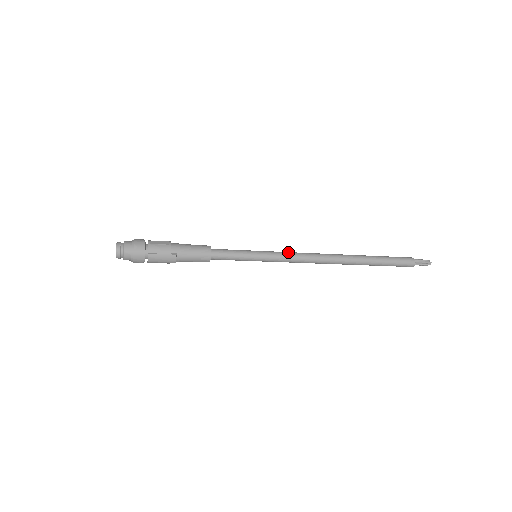
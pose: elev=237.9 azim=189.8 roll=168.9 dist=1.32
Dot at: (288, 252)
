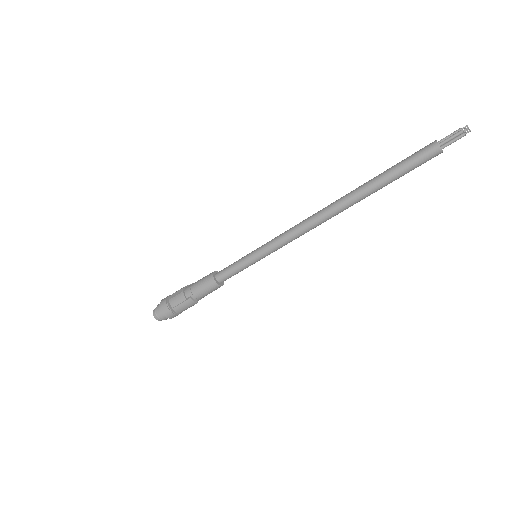
Dot at: (281, 234)
